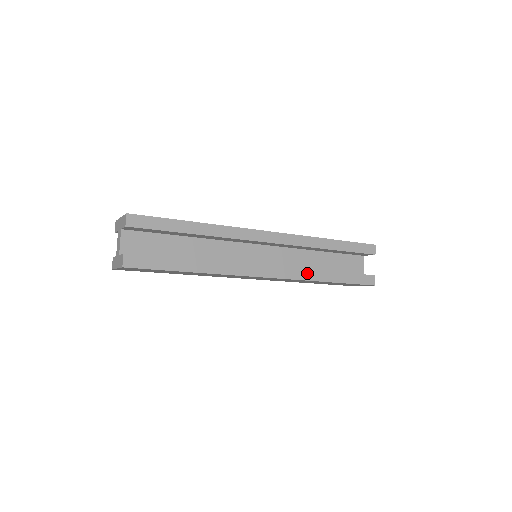
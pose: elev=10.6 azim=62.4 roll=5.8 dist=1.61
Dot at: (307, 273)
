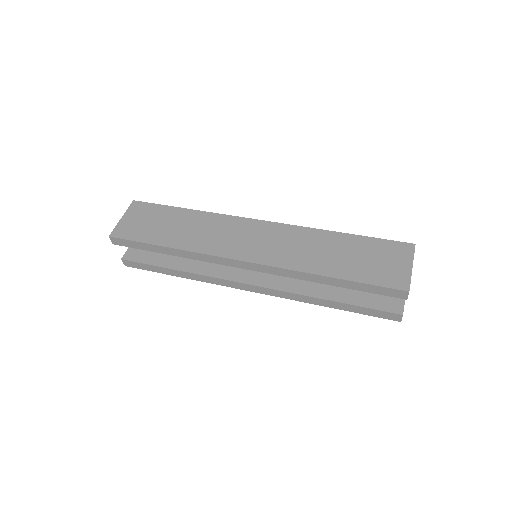
Dot at: (298, 296)
